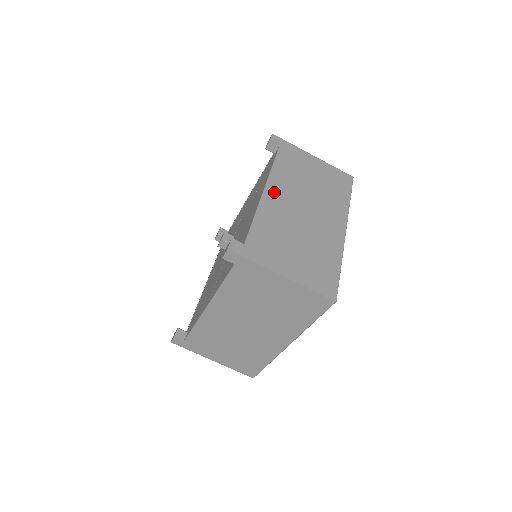
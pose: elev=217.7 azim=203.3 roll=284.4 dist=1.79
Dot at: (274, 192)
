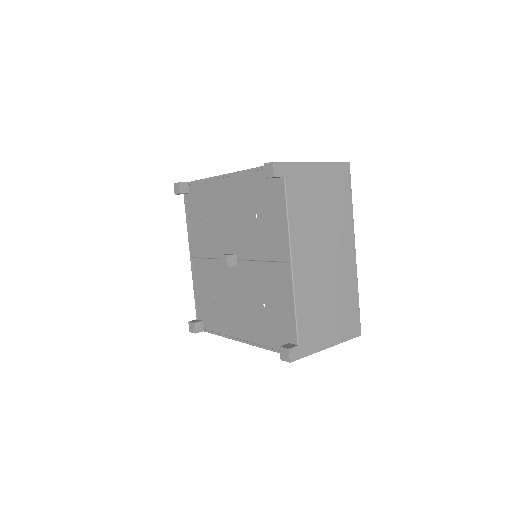
Dot at: occluded
